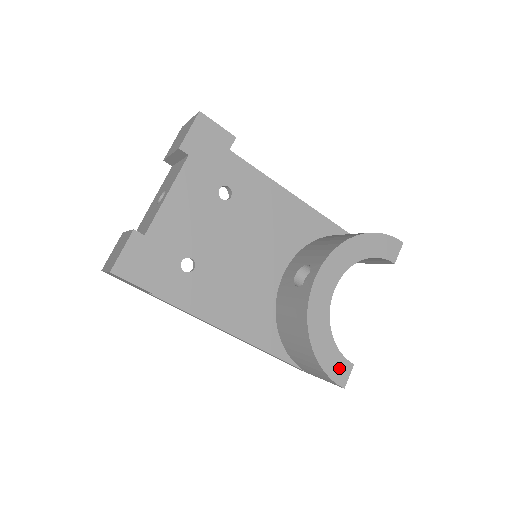
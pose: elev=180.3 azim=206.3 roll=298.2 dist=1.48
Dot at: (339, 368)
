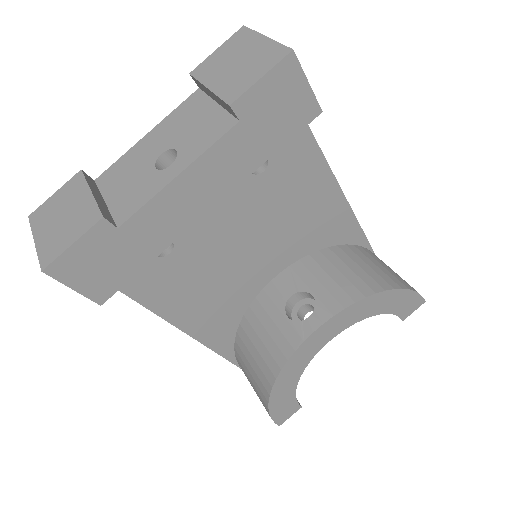
Dot at: (286, 410)
